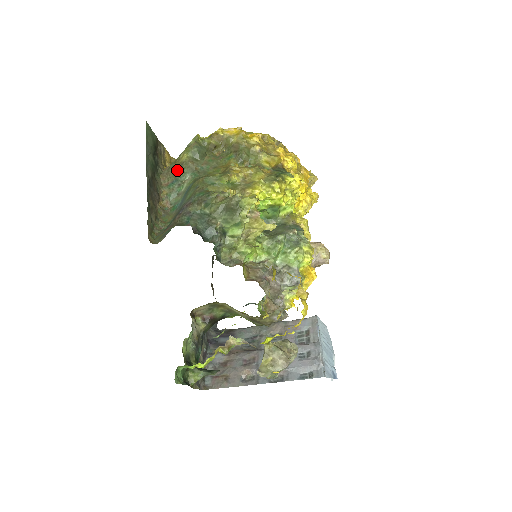
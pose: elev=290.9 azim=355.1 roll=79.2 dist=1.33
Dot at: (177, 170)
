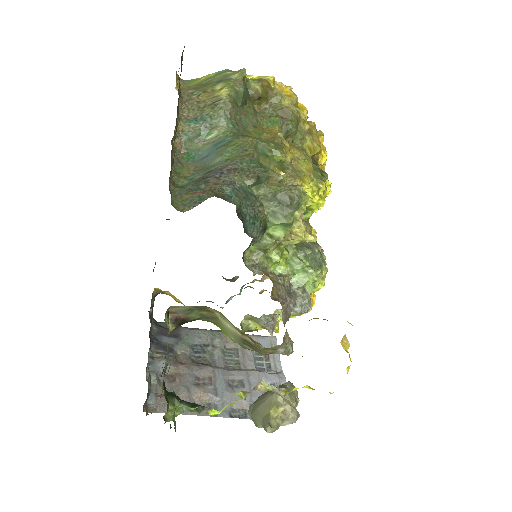
Dot at: (207, 104)
